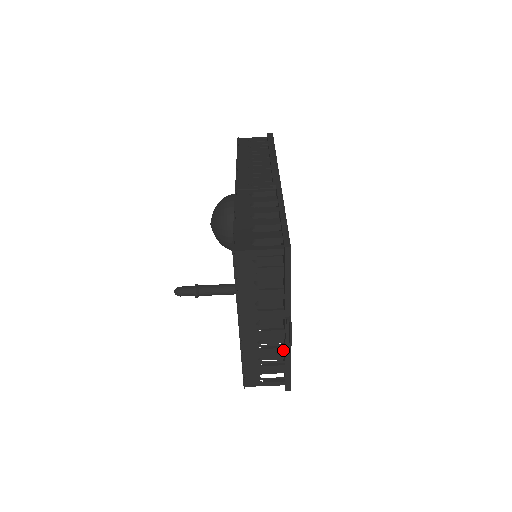
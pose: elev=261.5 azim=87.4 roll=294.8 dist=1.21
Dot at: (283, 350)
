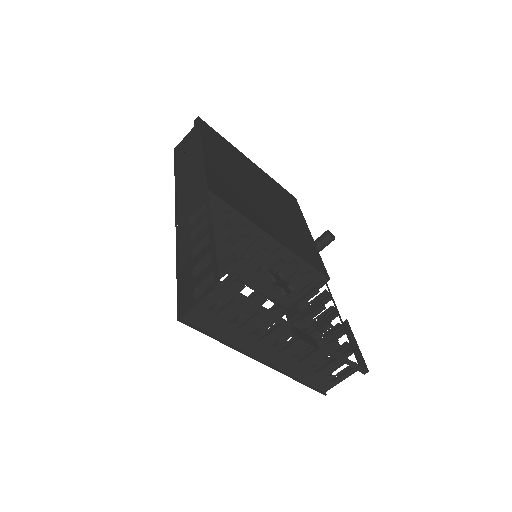
Dot at: (323, 349)
